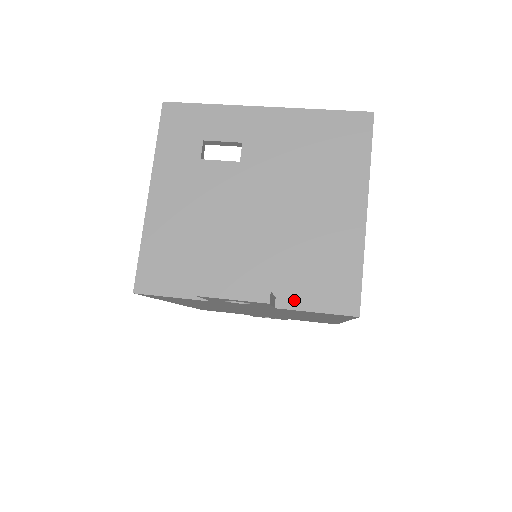
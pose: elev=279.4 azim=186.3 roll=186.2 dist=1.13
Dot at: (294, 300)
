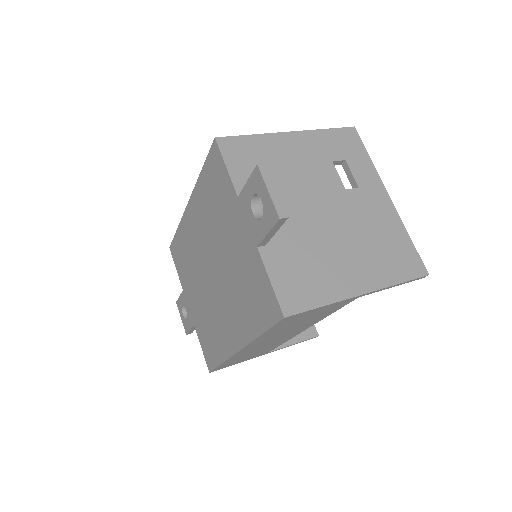
Dot at: (271, 260)
